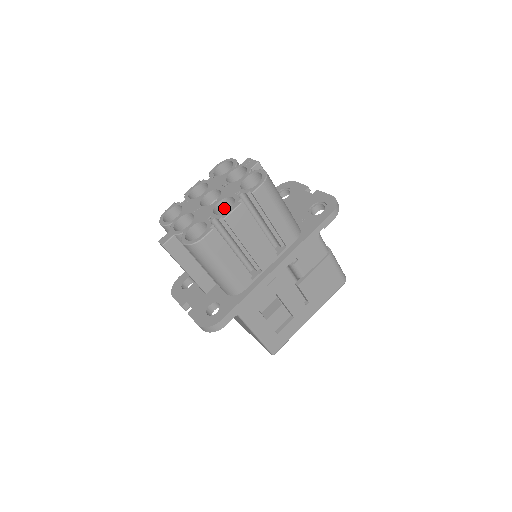
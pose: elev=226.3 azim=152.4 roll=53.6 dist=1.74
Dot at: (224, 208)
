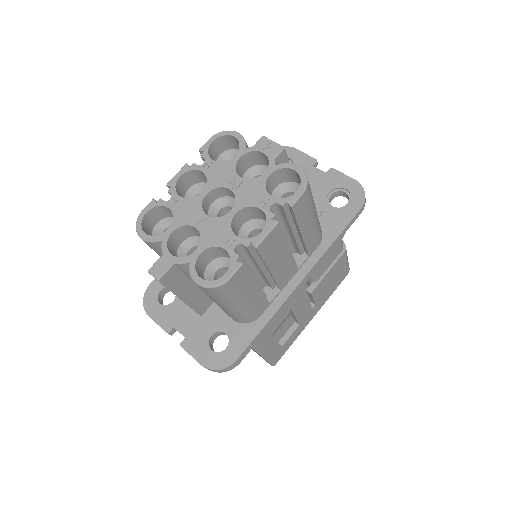
Dot at: (241, 219)
